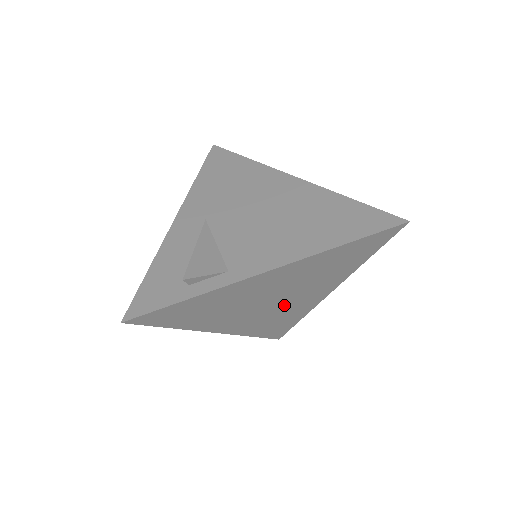
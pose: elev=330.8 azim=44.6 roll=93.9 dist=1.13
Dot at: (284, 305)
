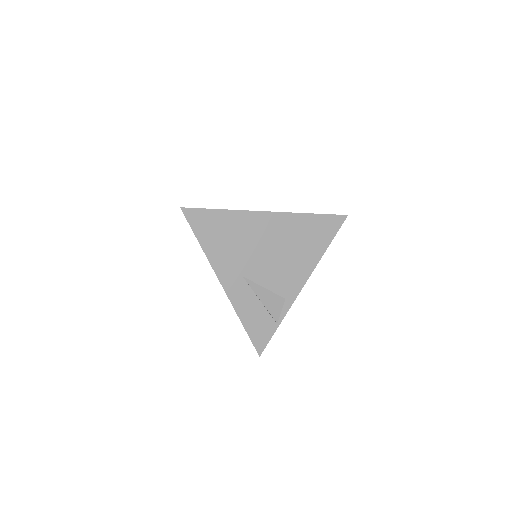
Dot at: occluded
